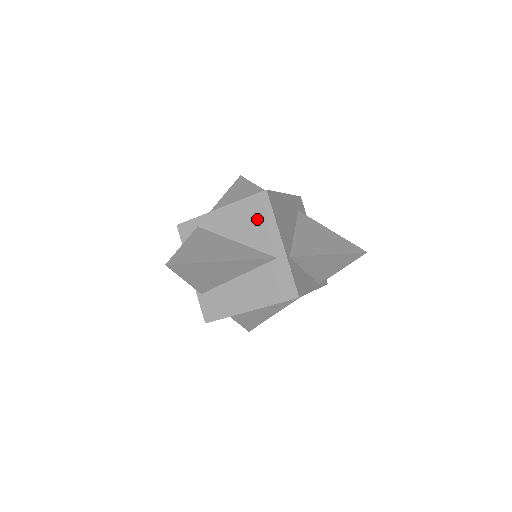
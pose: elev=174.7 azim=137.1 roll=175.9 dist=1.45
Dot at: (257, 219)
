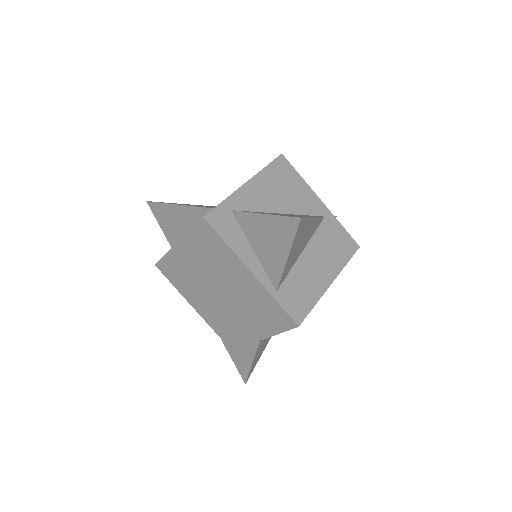
Dot at: (289, 184)
